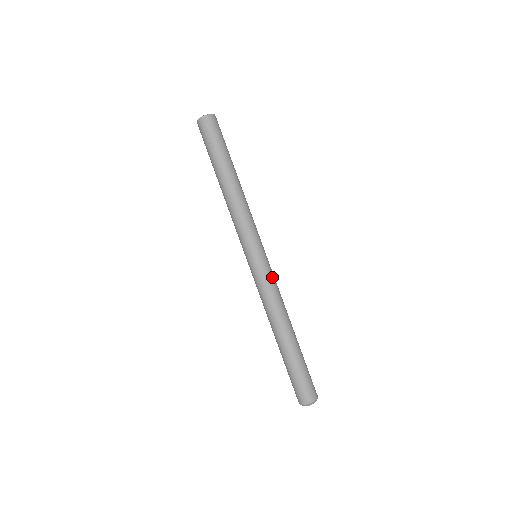
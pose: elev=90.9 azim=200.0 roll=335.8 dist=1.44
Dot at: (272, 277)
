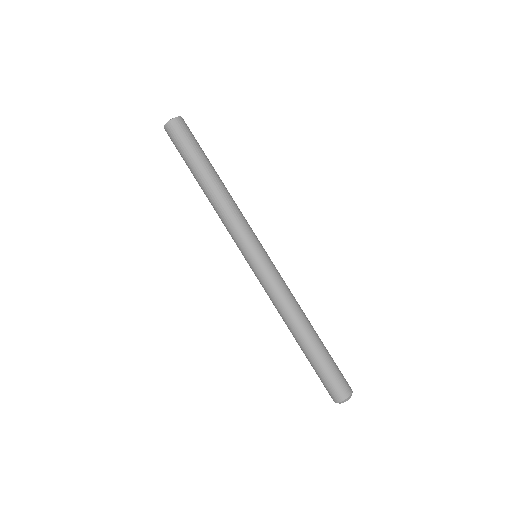
Dot at: (276, 275)
